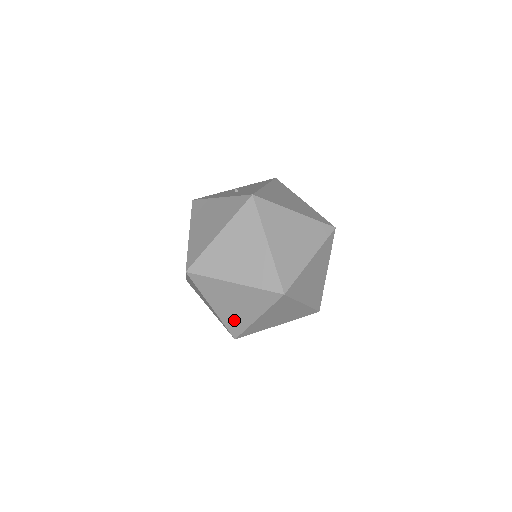
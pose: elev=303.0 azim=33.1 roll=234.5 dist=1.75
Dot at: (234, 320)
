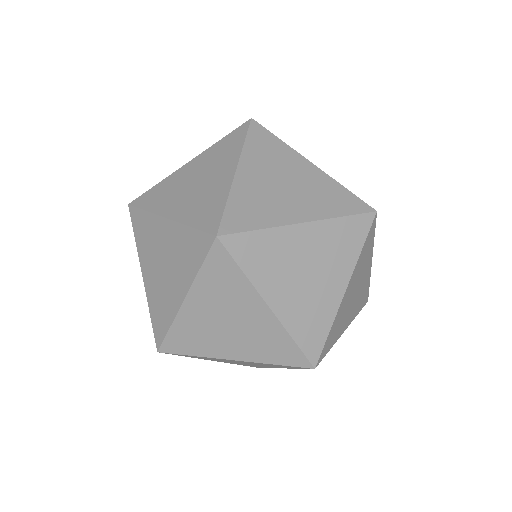
Dot at: (160, 305)
